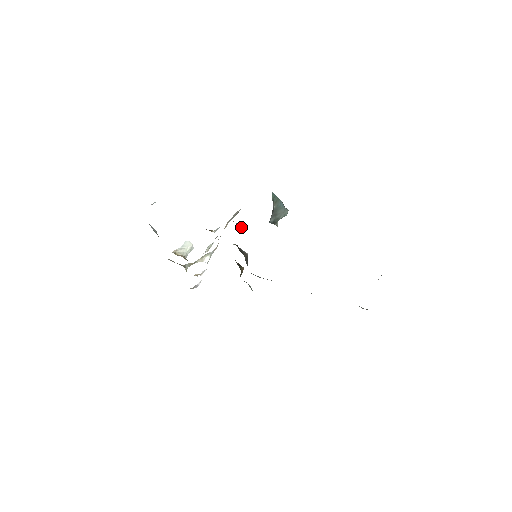
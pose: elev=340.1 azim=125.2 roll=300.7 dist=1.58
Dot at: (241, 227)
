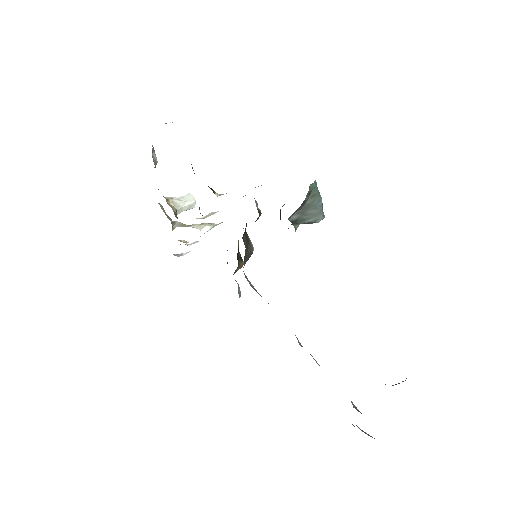
Dot at: (260, 210)
